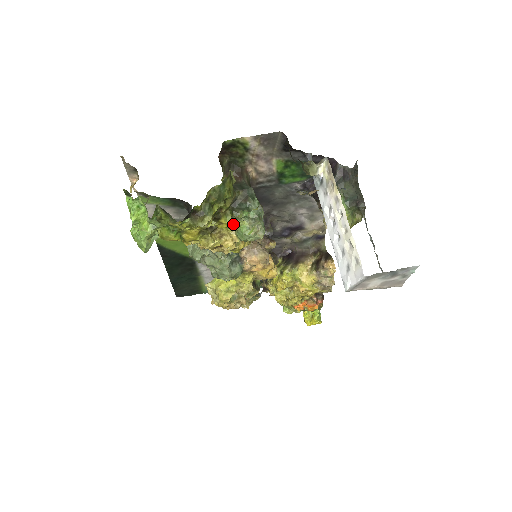
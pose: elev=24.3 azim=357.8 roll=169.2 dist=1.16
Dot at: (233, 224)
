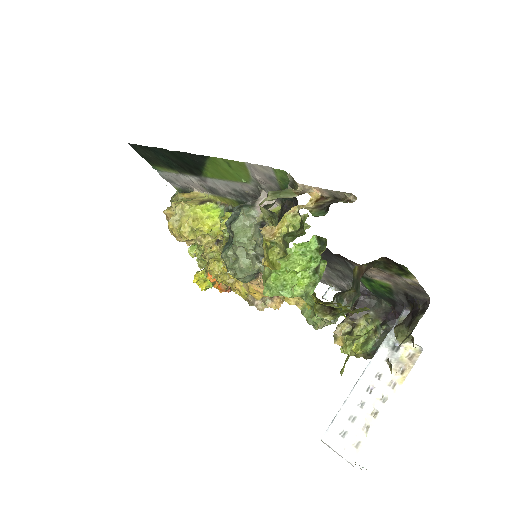
Dot at: occluded
